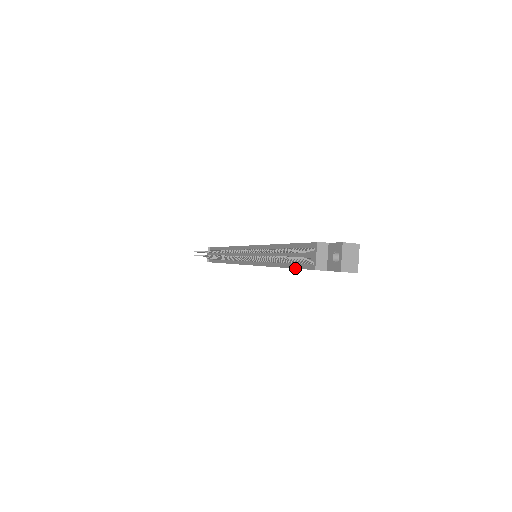
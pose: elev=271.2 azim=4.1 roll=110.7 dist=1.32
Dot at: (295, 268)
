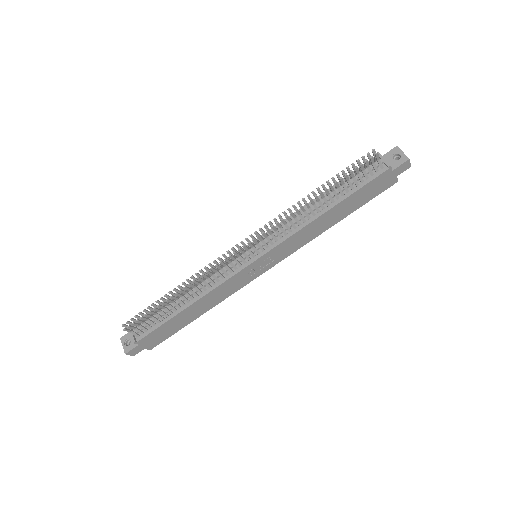
Dot at: (356, 190)
